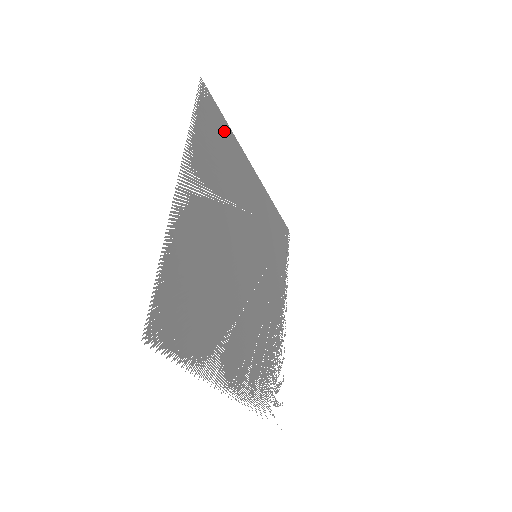
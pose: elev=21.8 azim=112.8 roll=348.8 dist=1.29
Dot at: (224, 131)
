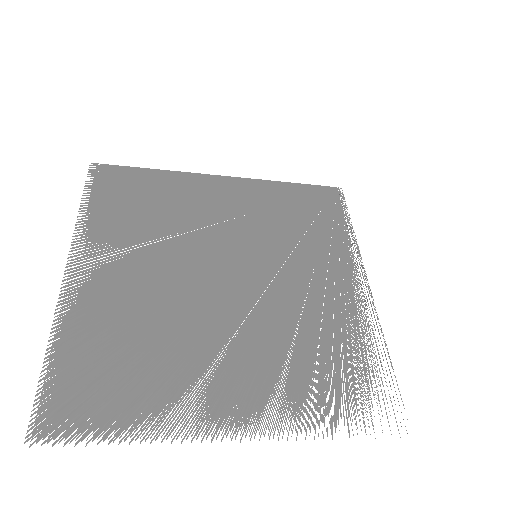
Dot at: (147, 179)
